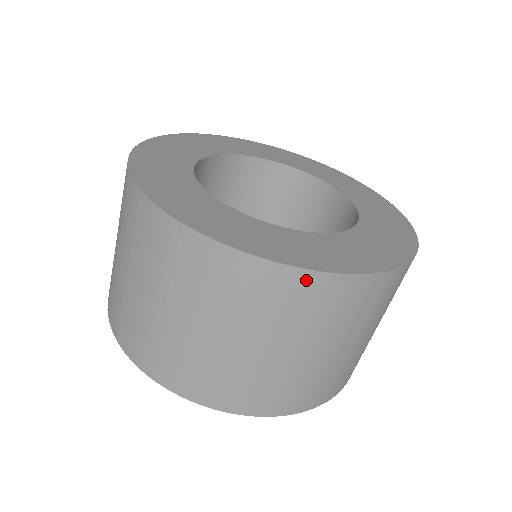
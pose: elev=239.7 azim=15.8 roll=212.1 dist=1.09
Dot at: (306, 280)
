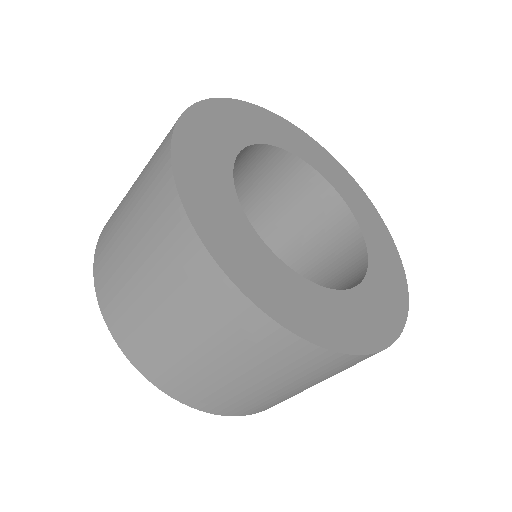
Dot at: (191, 242)
